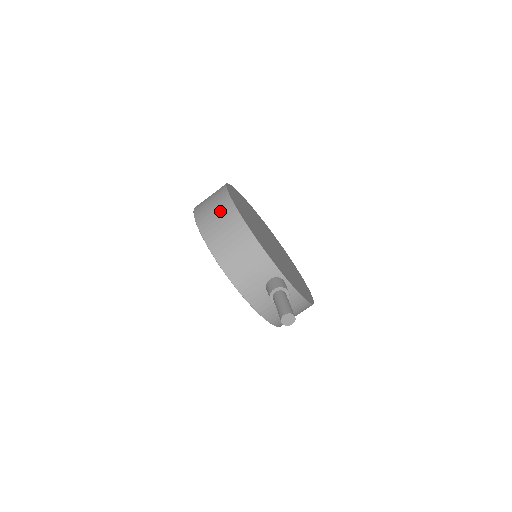
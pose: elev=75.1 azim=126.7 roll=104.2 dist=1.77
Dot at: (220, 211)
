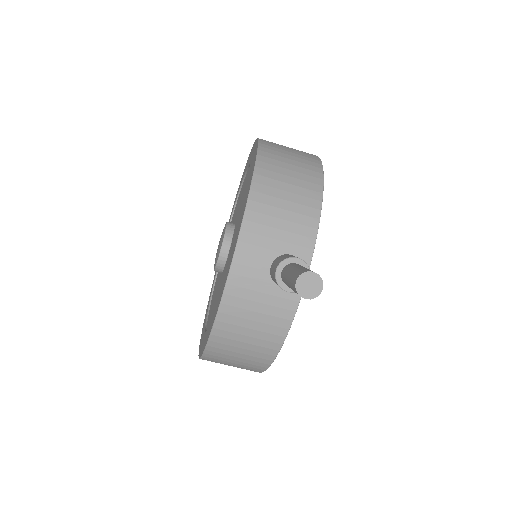
Dot at: (299, 152)
